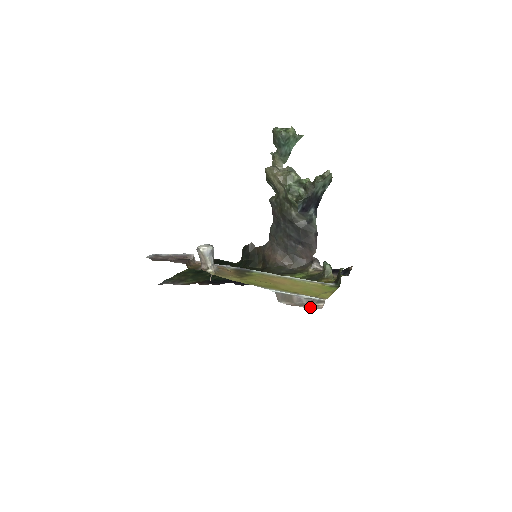
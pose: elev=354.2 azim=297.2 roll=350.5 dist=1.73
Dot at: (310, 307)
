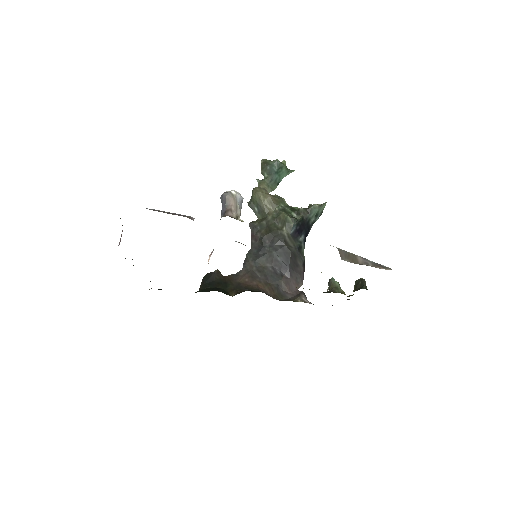
Dot at: (381, 268)
